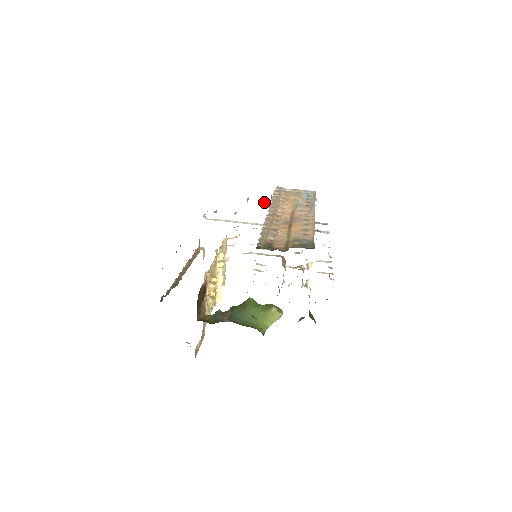
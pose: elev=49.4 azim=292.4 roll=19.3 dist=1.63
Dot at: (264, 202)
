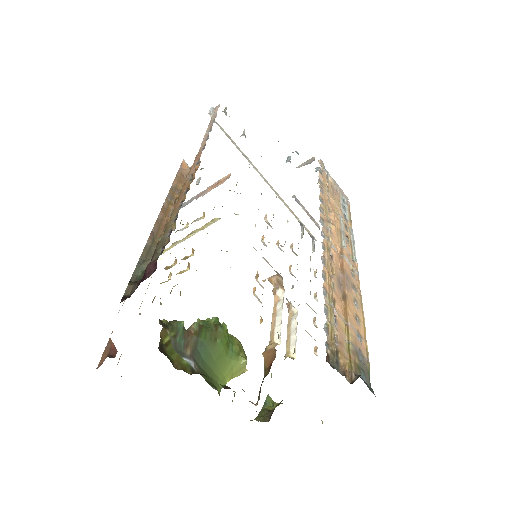
Dot at: (290, 157)
